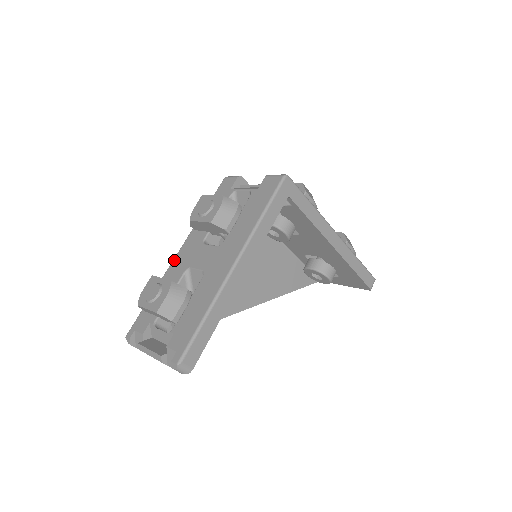
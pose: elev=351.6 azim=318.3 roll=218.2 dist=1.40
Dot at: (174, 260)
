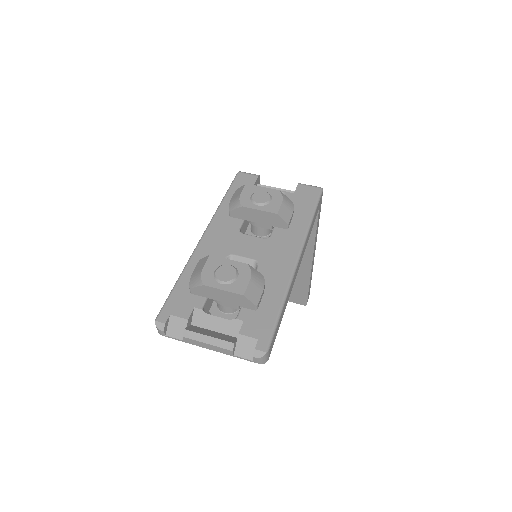
Dot at: (201, 243)
